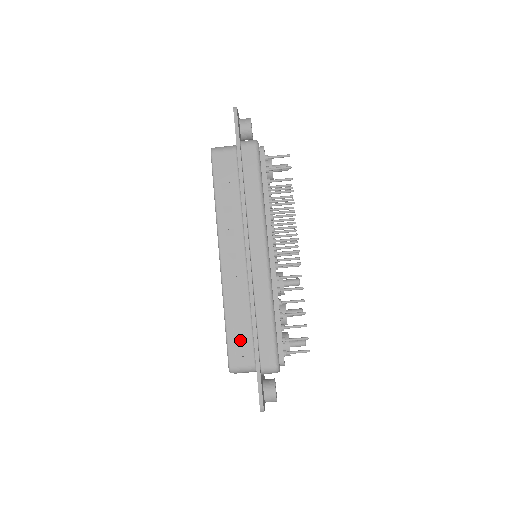
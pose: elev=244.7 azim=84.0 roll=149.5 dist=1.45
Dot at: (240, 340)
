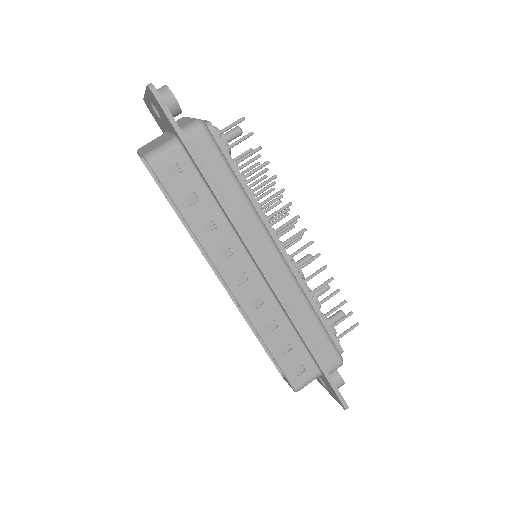
Dot at: (293, 359)
